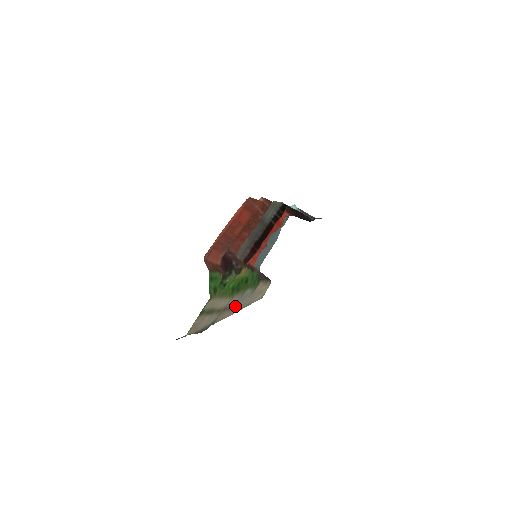
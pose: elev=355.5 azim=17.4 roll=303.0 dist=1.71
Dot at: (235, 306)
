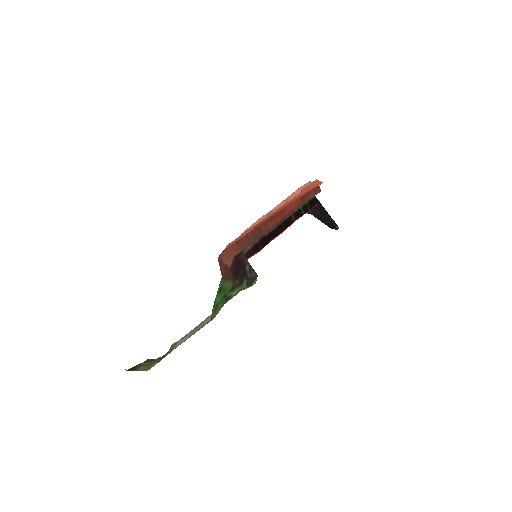
Dot at: occluded
